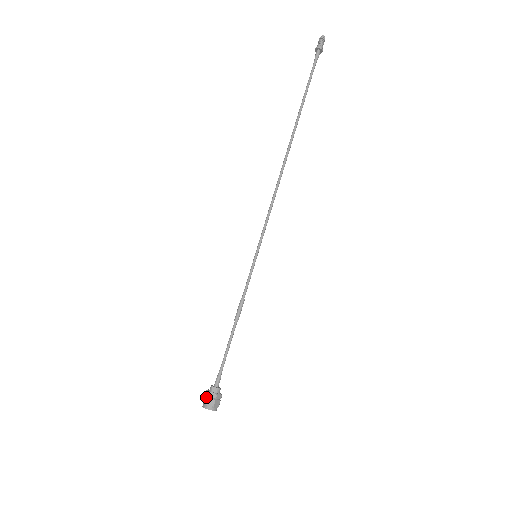
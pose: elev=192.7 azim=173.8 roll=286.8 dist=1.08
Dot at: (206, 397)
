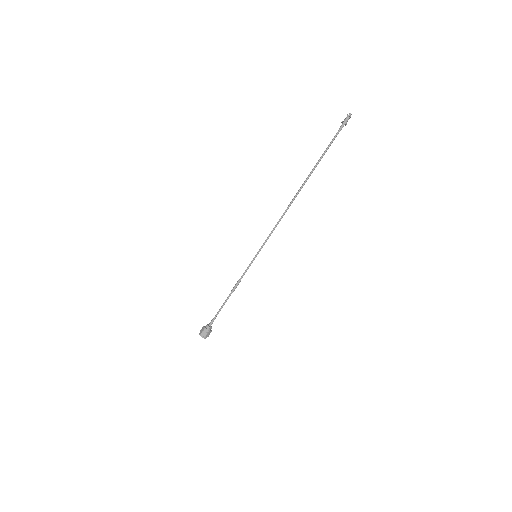
Dot at: (207, 333)
